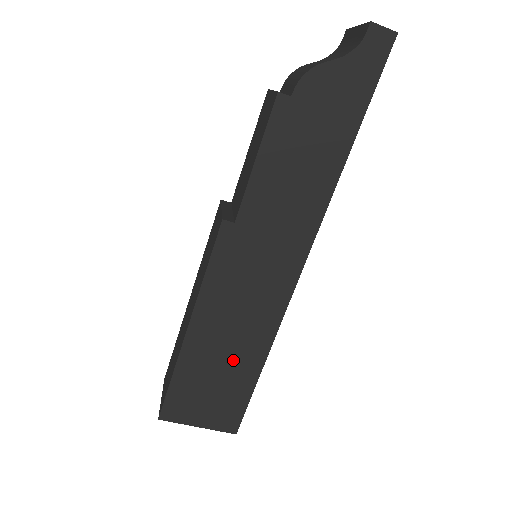
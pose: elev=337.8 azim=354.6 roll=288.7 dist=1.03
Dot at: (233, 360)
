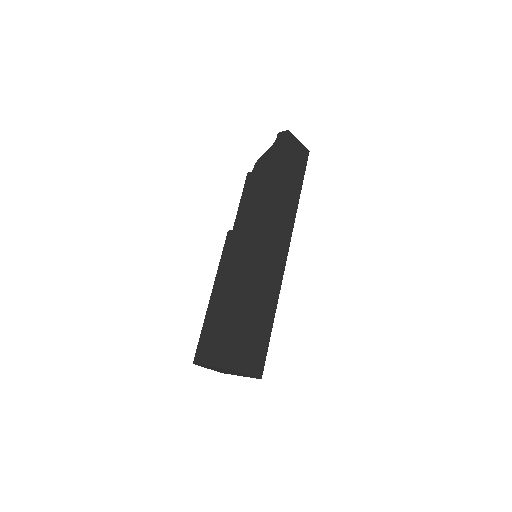
Dot at: (231, 308)
